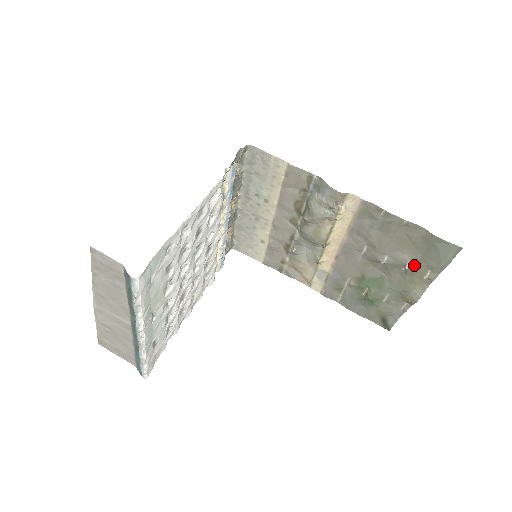
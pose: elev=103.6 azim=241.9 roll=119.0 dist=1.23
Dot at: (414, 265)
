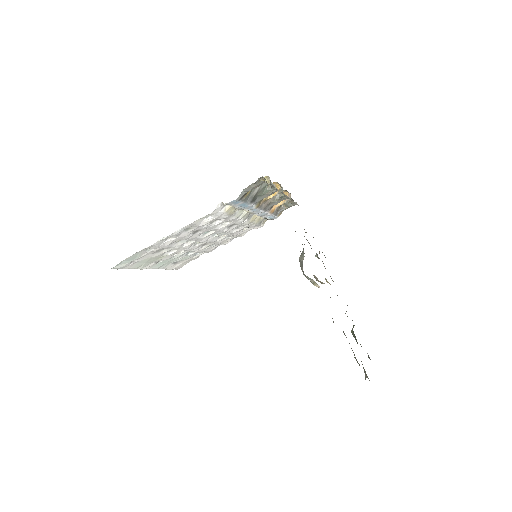
Dot at: (358, 363)
